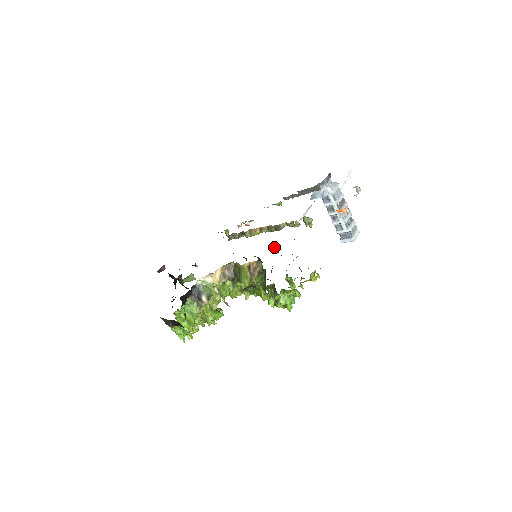
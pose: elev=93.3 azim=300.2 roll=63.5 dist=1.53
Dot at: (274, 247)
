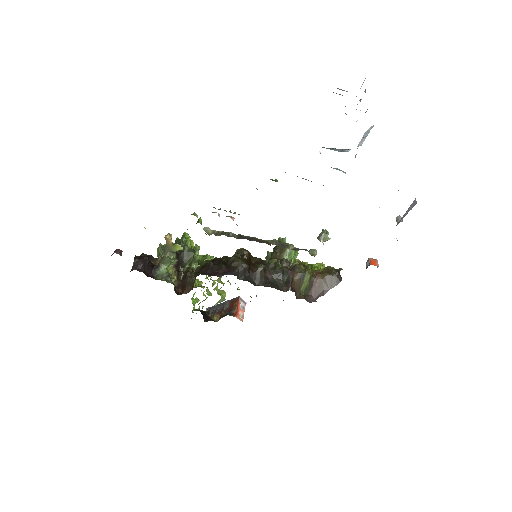
Dot at: (291, 288)
